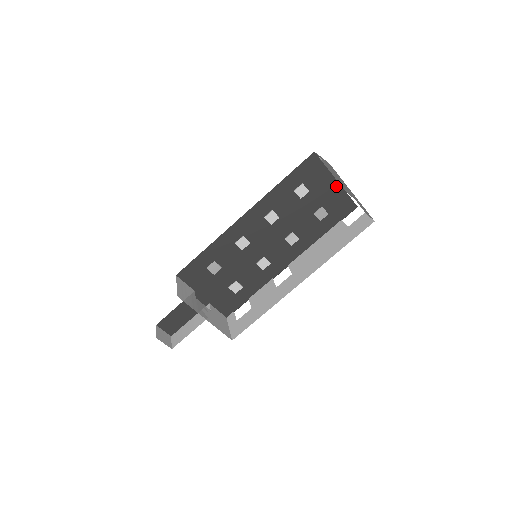
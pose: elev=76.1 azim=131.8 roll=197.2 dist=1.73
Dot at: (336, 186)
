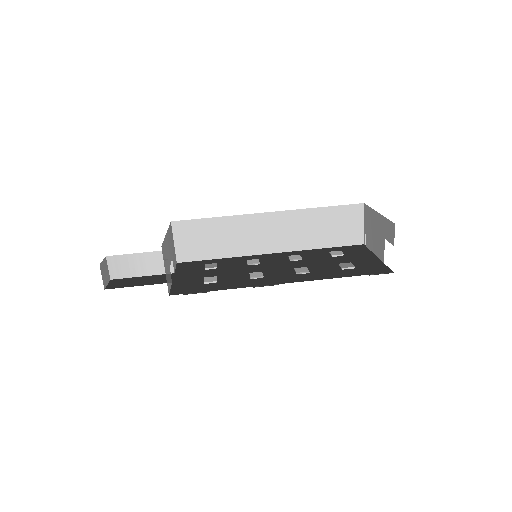
Dot at: (375, 259)
